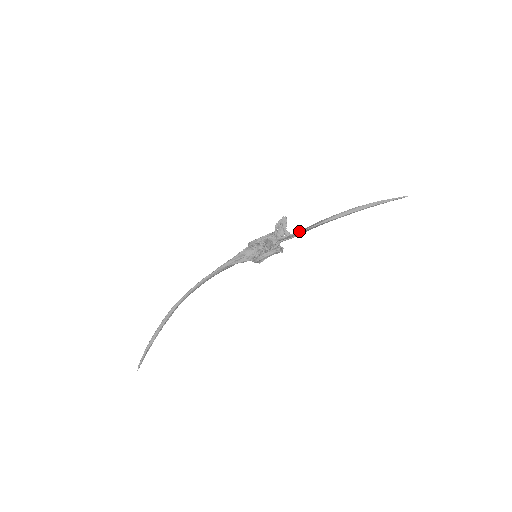
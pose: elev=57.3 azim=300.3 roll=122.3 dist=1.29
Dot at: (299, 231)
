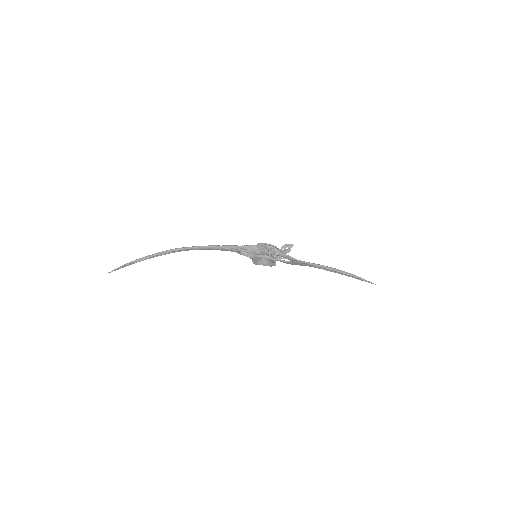
Dot at: occluded
